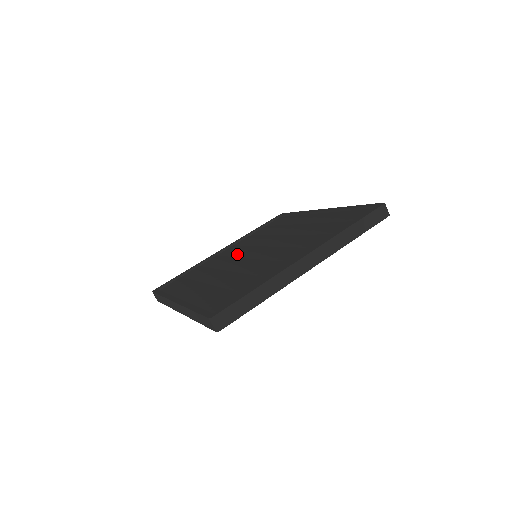
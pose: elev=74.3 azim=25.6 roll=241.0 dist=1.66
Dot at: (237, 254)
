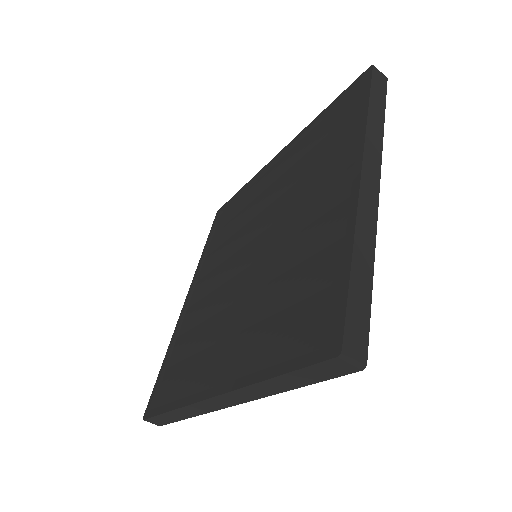
Dot at: (221, 280)
